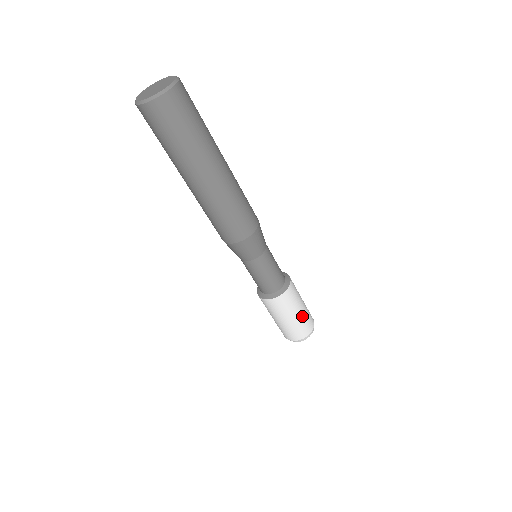
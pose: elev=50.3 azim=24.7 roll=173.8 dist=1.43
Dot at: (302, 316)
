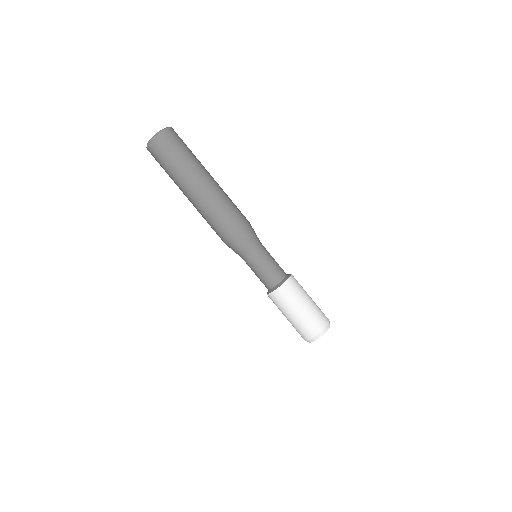
Dot at: (308, 311)
